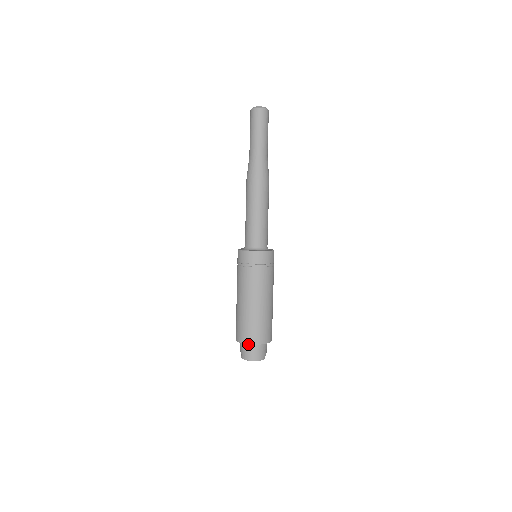
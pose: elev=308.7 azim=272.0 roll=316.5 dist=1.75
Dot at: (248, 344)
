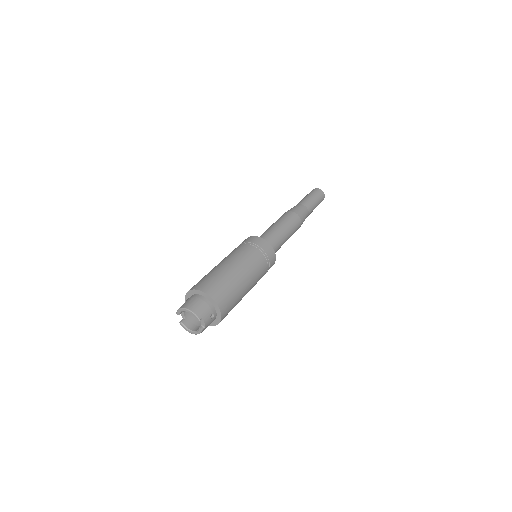
Dot at: (194, 295)
